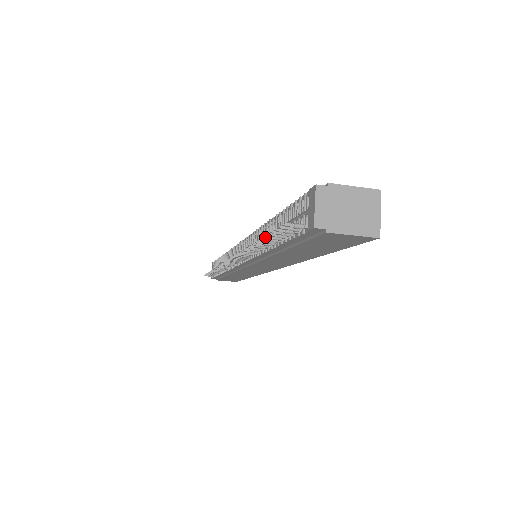
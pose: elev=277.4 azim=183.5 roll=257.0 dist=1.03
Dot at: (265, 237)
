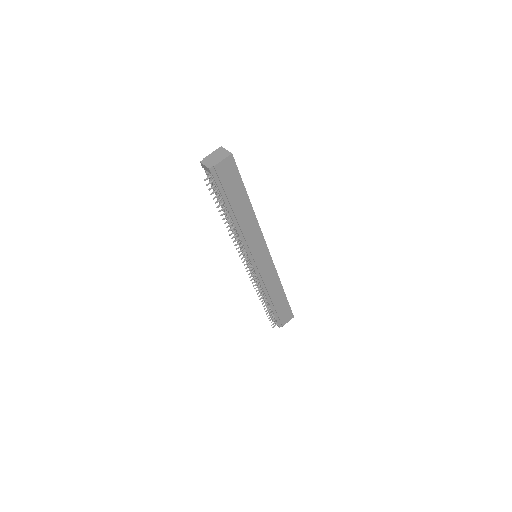
Dot at: (215, 203)
